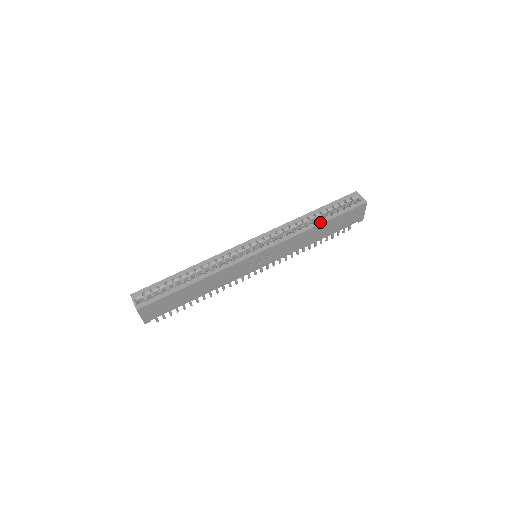
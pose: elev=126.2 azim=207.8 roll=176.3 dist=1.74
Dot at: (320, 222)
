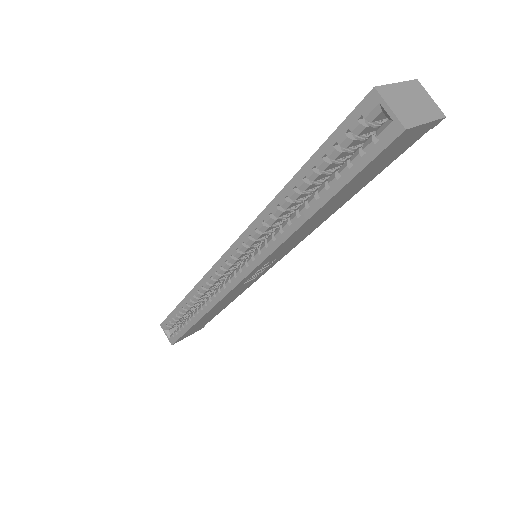
Dot at: (309, 211)
